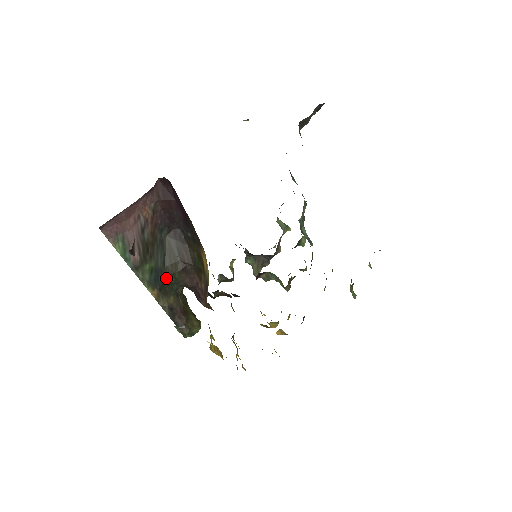
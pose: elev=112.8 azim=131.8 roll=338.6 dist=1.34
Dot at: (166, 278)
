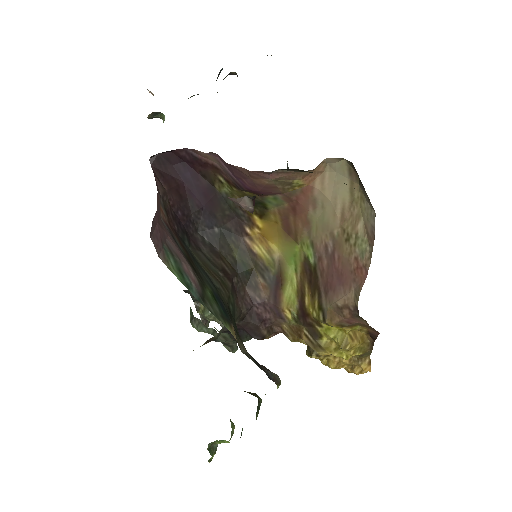
Dot at: (227, 306)
